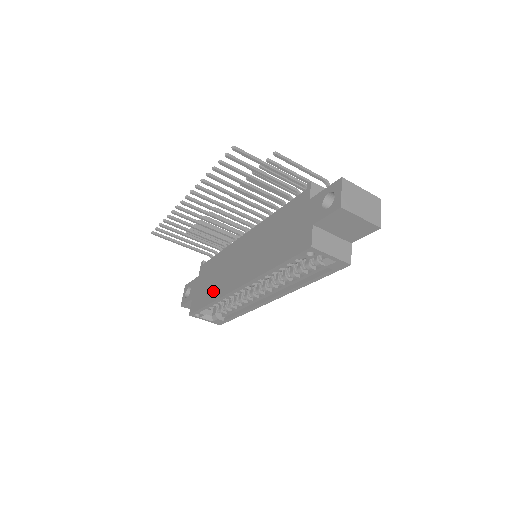
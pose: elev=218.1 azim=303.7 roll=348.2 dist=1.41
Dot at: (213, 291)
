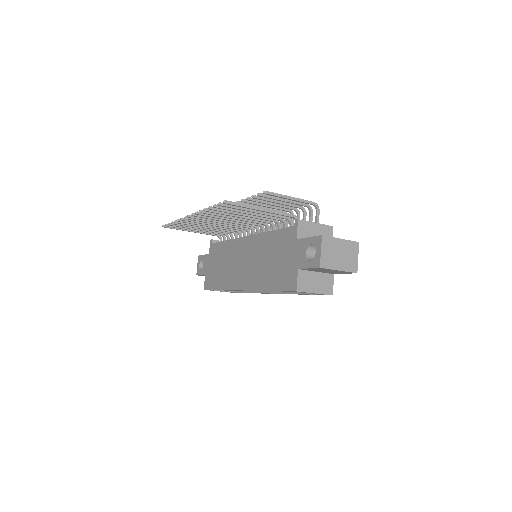
Dot at: (221, 279)
